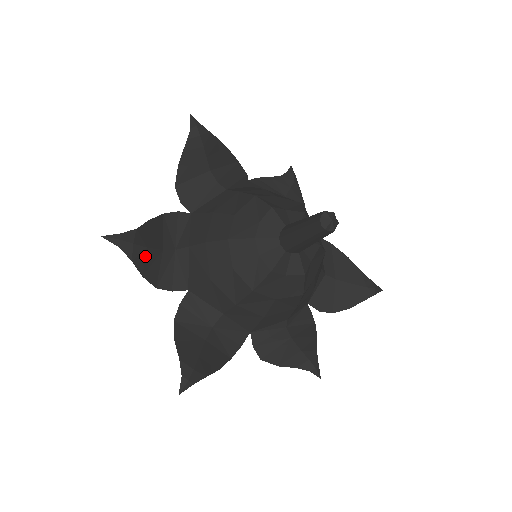
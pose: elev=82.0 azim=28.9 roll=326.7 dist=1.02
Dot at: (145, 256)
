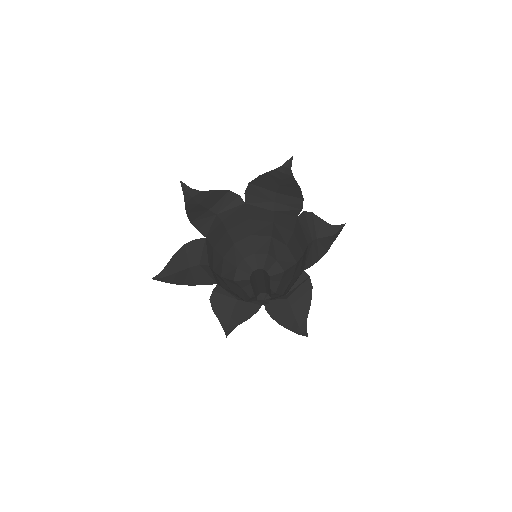
Dot at: (195, 206)
